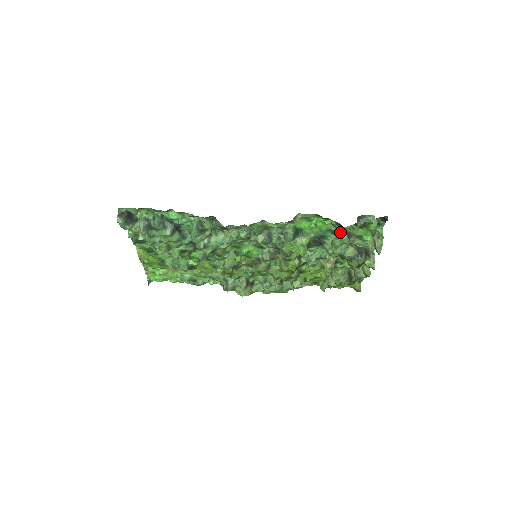
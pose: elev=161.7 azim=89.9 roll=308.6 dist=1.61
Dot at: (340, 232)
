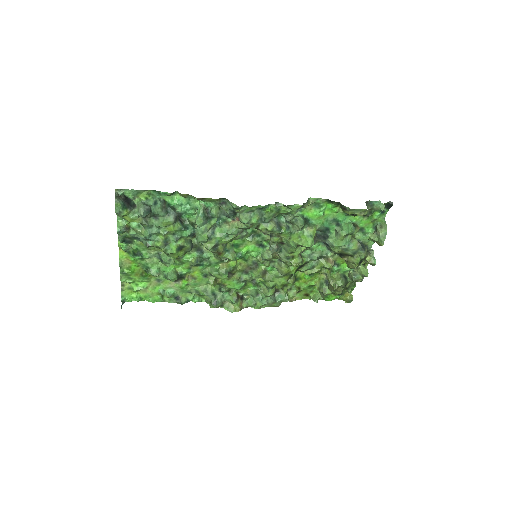
Dot at: (346, 222)
